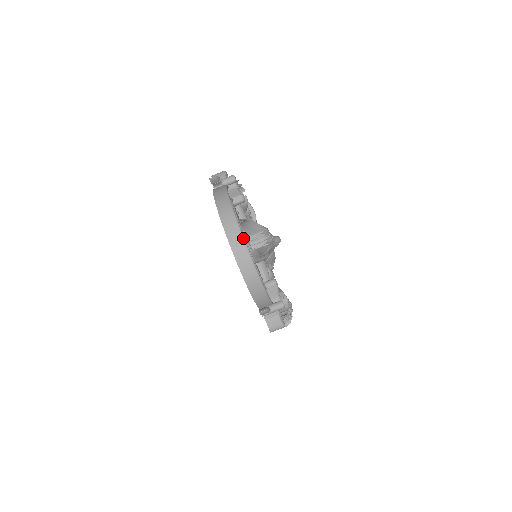
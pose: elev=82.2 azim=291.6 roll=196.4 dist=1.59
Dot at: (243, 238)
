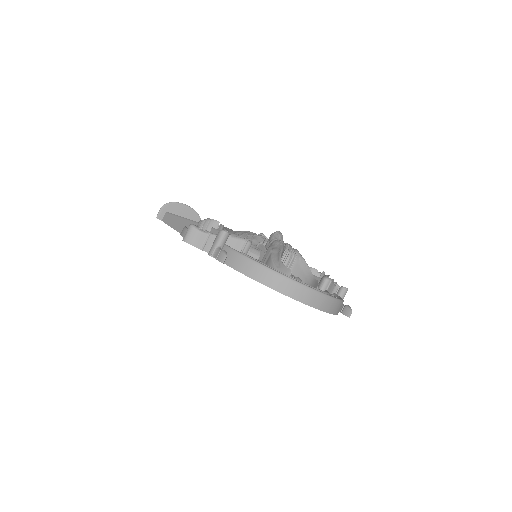
Dot at: (318, 292)
